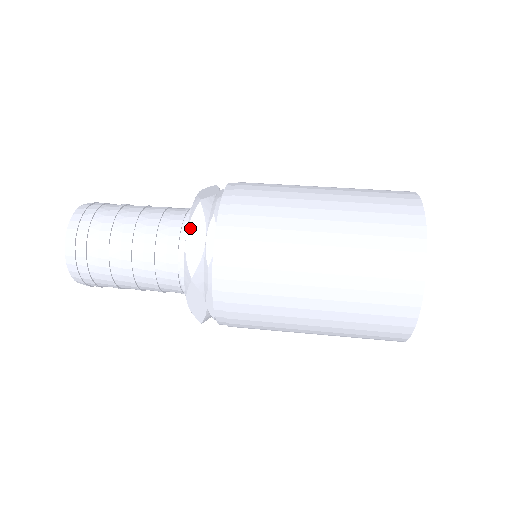
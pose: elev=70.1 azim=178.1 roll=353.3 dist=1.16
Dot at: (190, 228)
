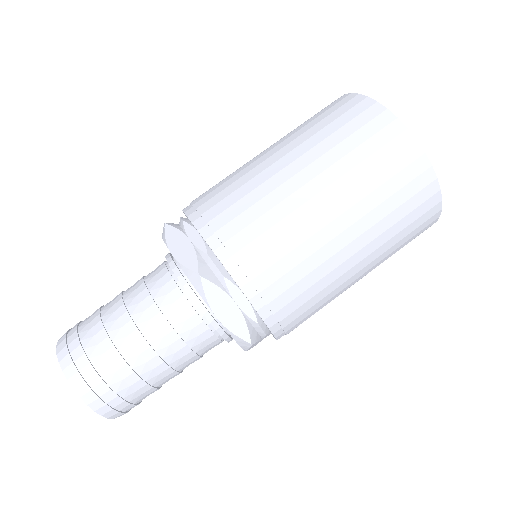
Dot at: (213, 307)
